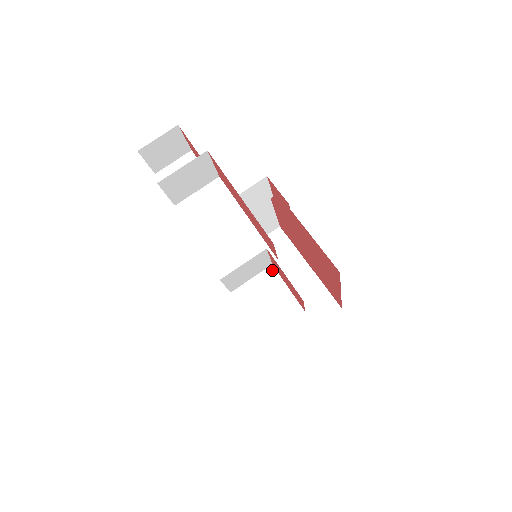
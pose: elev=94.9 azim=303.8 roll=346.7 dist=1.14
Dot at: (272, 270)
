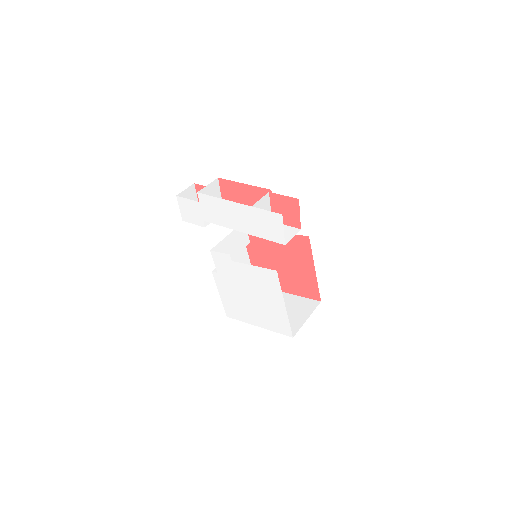
Dot at: occluded
